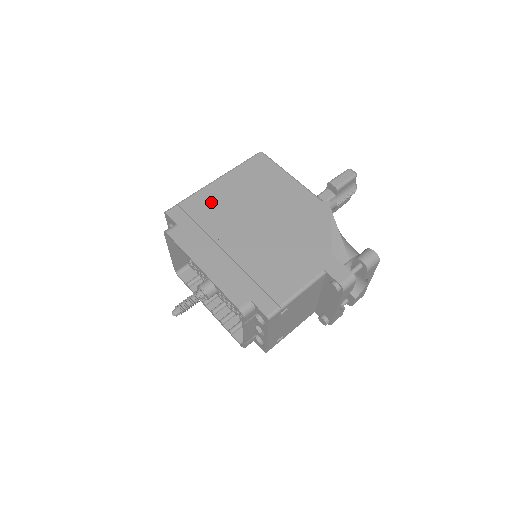
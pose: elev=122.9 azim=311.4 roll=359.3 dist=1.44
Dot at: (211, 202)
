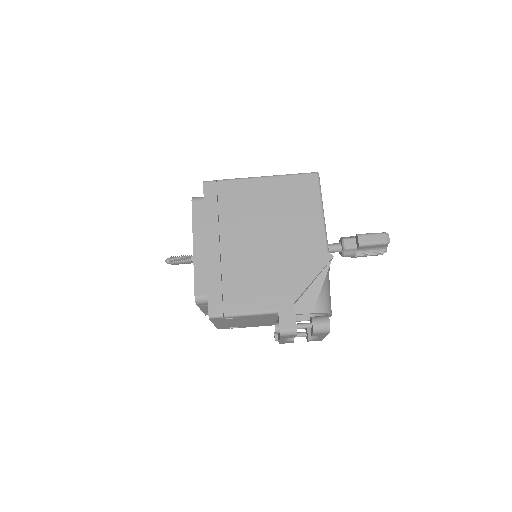
Dot at: (242, 195)
